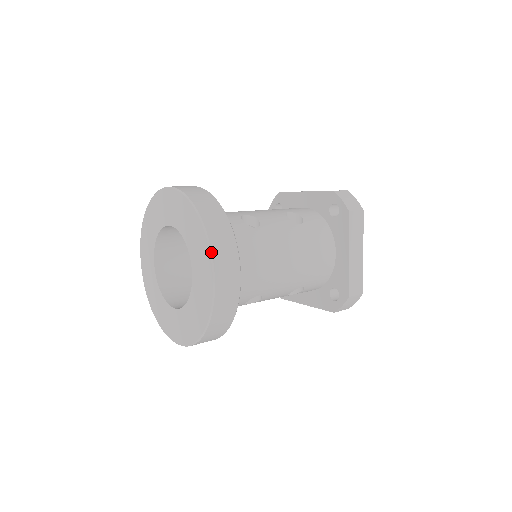
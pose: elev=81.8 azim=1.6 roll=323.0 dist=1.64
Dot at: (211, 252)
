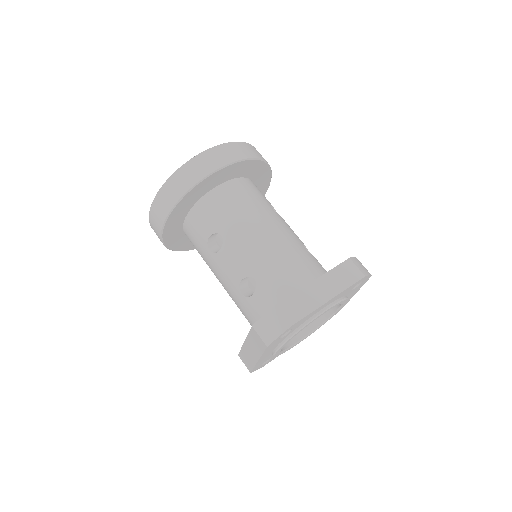
Dot at: (229, 142)
